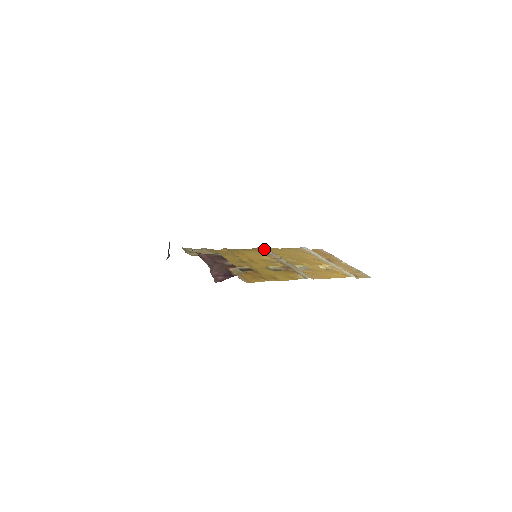
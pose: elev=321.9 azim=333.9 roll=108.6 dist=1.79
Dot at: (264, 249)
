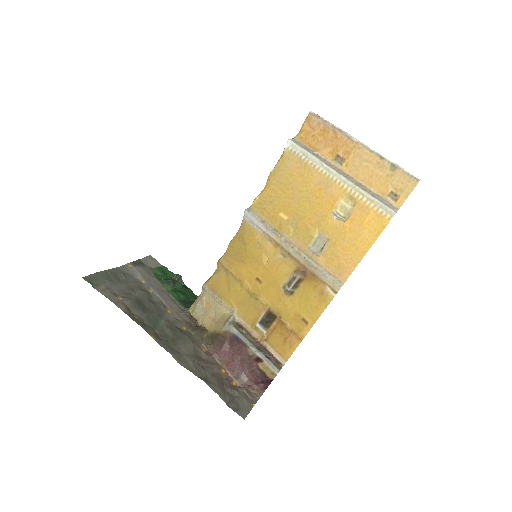
Dot at: (253, 222)
